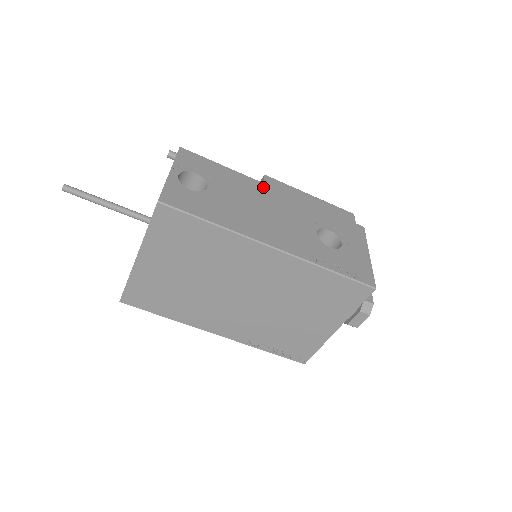
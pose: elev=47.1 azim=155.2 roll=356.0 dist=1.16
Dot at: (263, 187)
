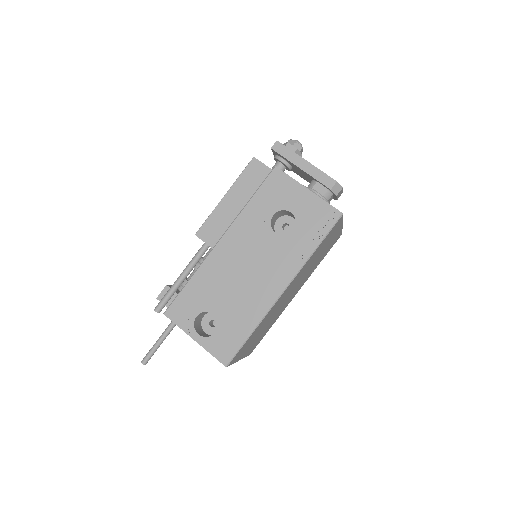
Dot at: (216, 255)
